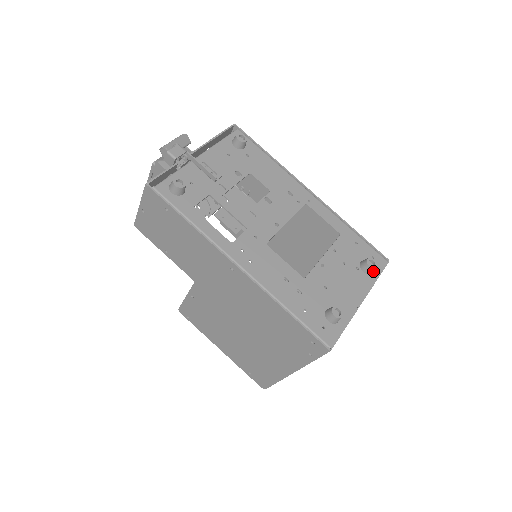
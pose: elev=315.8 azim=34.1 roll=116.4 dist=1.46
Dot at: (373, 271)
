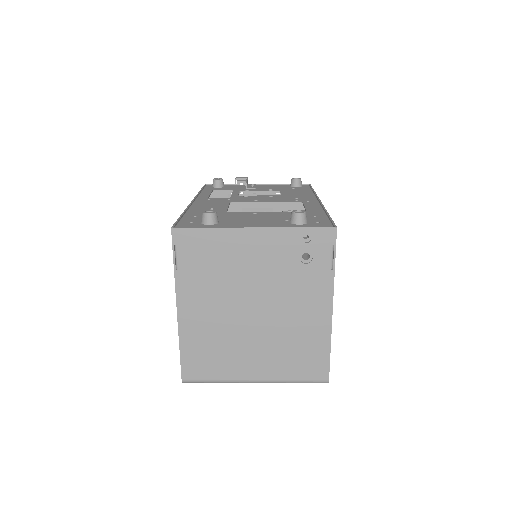
Dot at: (302, 225)
